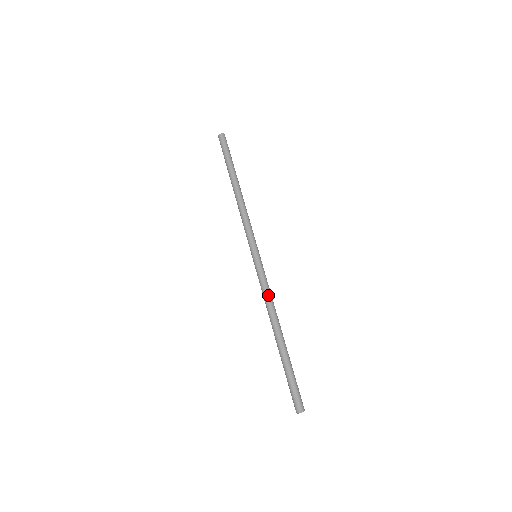
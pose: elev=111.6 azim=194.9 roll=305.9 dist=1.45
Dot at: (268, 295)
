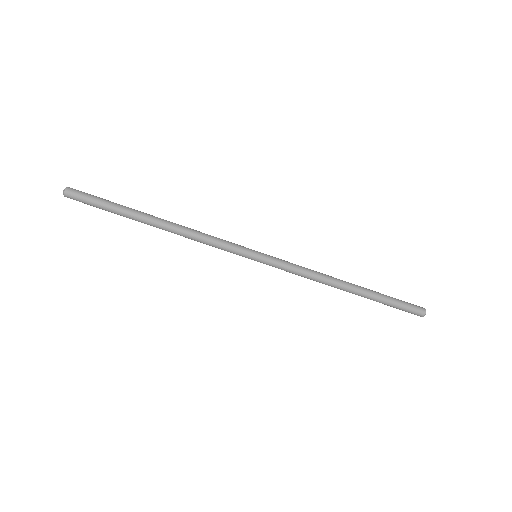
Dot at: (305, 277)
